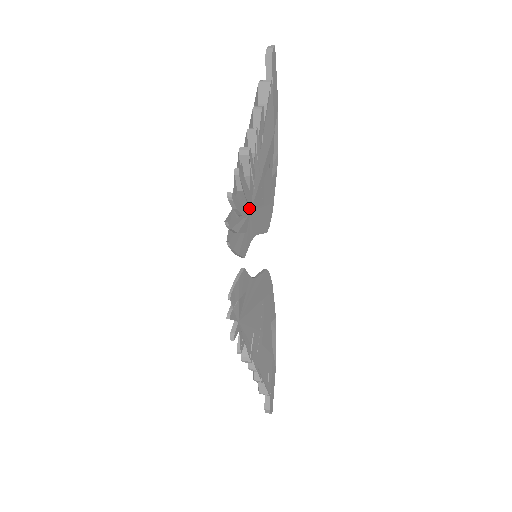
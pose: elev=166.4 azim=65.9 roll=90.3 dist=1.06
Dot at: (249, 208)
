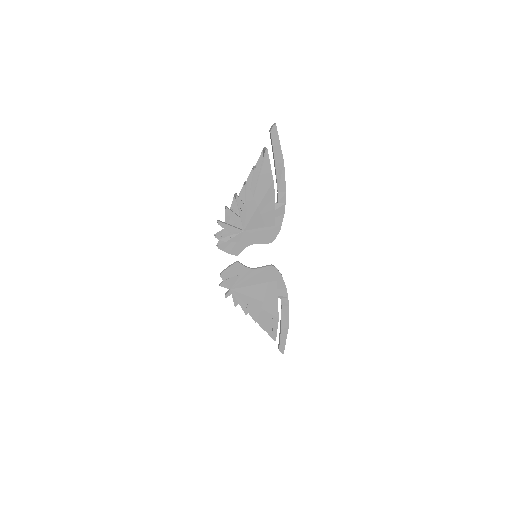
Dot at: (242, 228)
